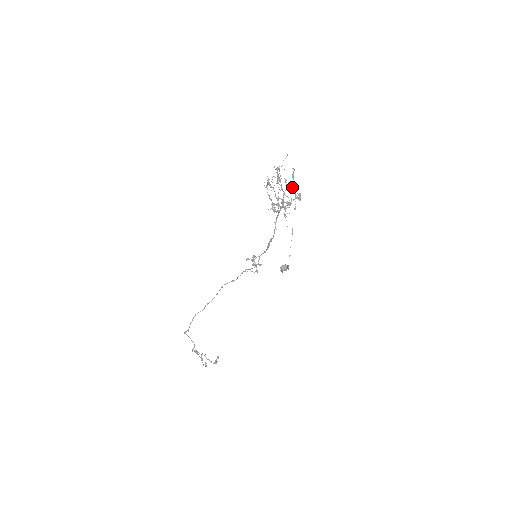
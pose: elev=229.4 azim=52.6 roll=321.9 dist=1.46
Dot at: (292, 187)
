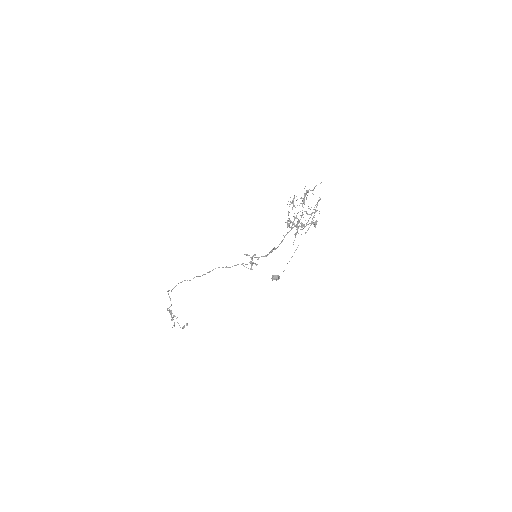
Dot at: (312, 213)
